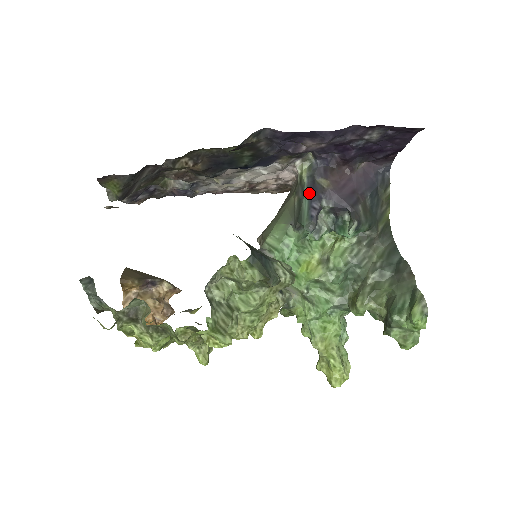
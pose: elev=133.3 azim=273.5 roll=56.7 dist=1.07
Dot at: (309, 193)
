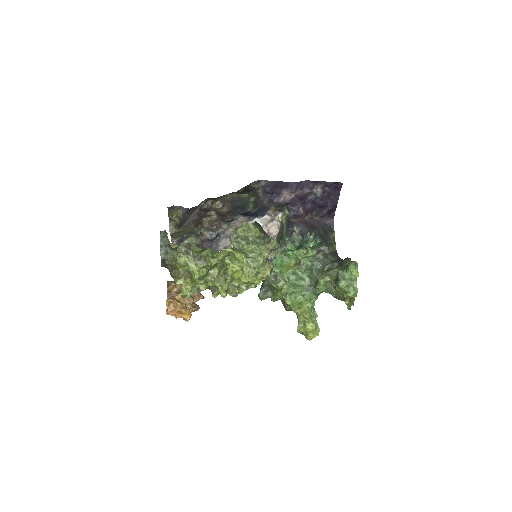
Dot at: (287, 226)
